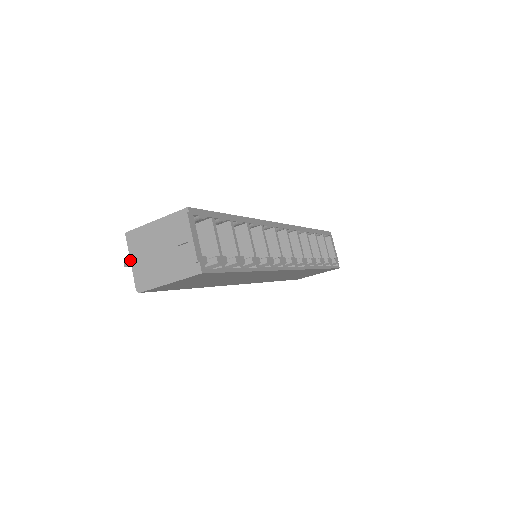
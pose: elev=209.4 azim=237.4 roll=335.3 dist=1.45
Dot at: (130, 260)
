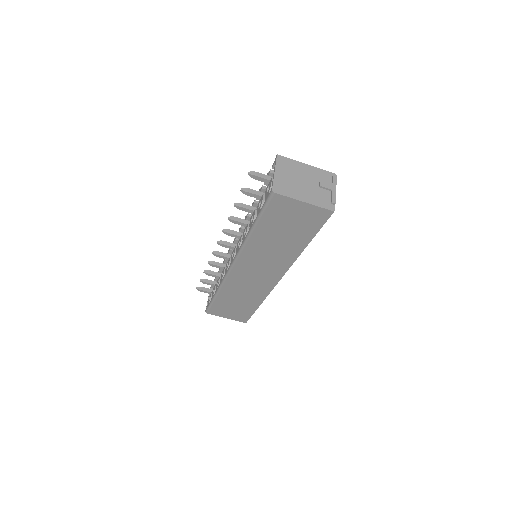
Dot at: (275, 170)
